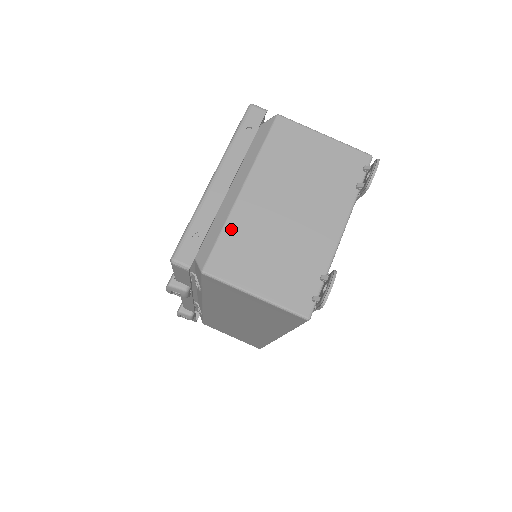
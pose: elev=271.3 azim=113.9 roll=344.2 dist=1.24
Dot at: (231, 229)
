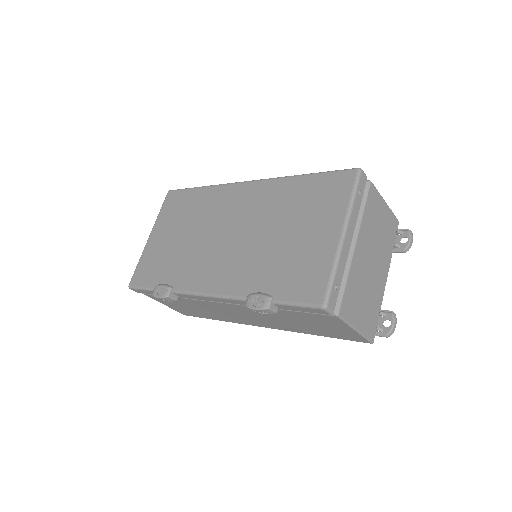
Dot at: (350, 279)
